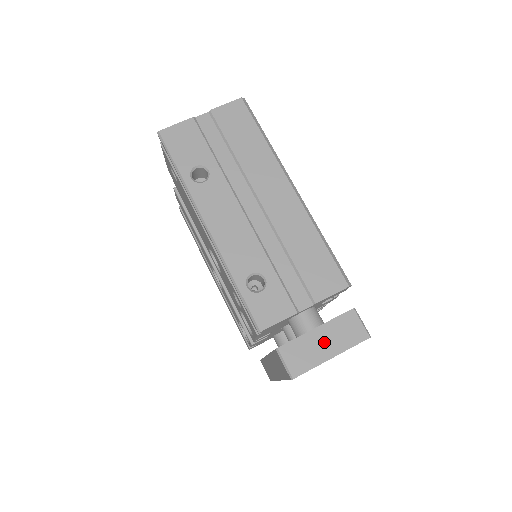
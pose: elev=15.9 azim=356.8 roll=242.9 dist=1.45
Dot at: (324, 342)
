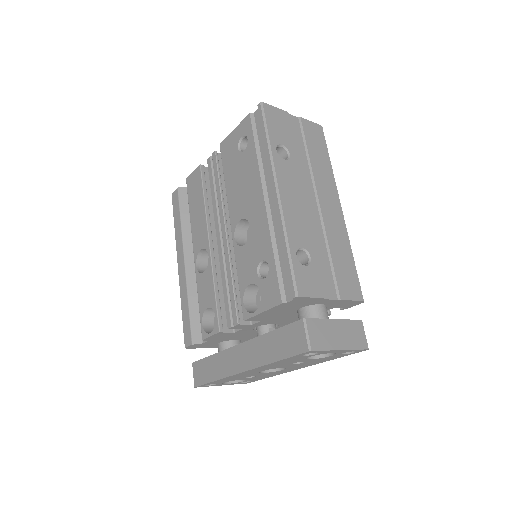
Dot at: (339, 334)
